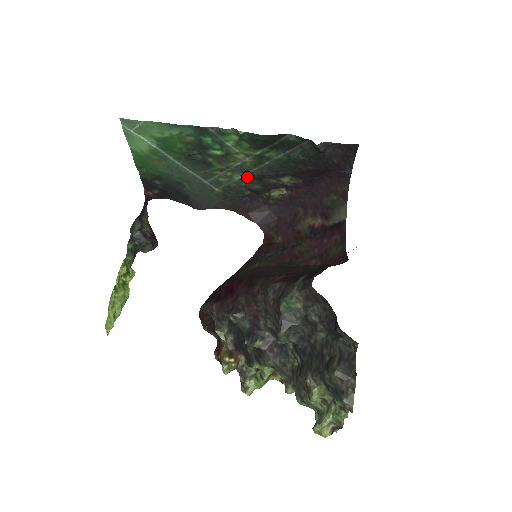
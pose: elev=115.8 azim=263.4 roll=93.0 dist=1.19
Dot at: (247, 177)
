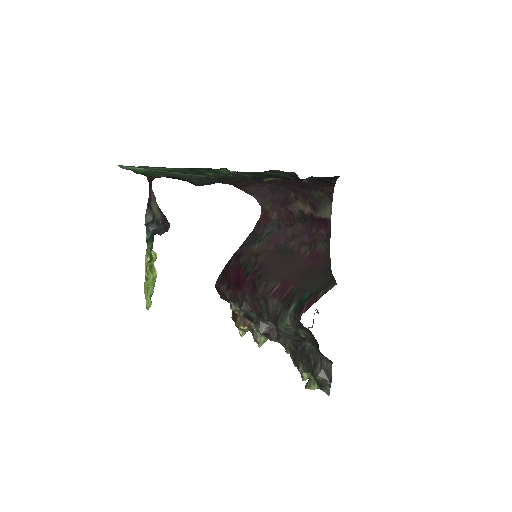
Dot at: (241, 176)
